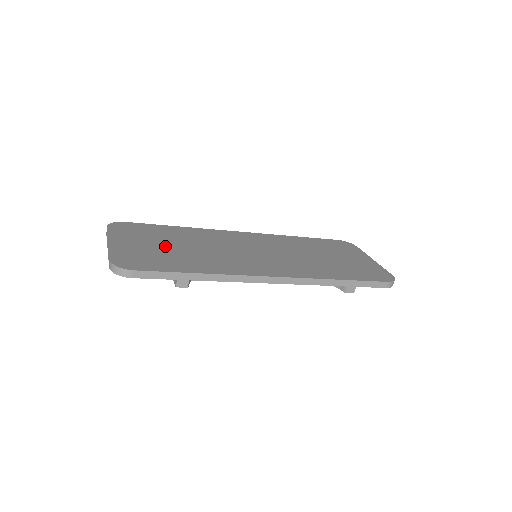
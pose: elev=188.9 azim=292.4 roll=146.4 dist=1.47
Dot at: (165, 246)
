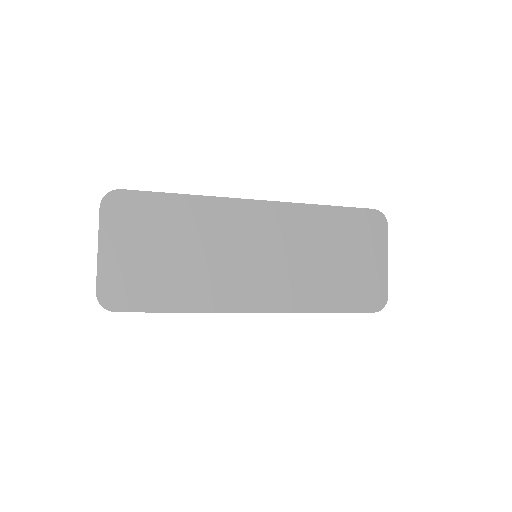
Dot at: (157, 253)
